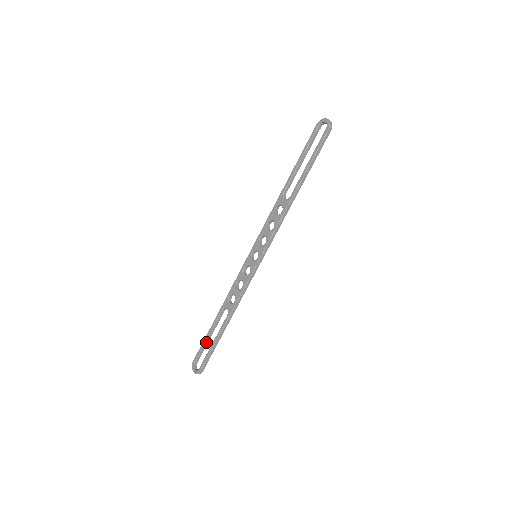
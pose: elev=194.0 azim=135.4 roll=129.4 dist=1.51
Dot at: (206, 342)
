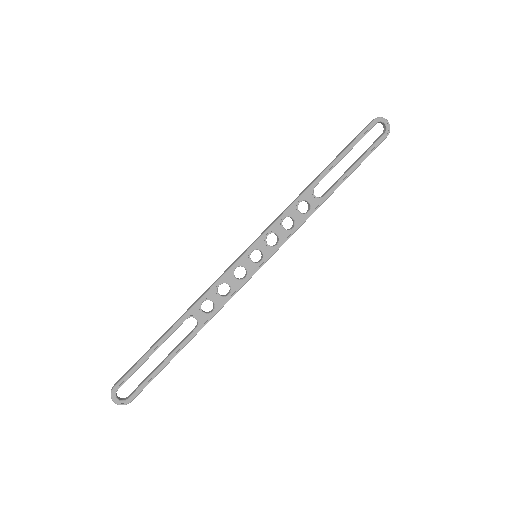
Dot at: (145, 360)
